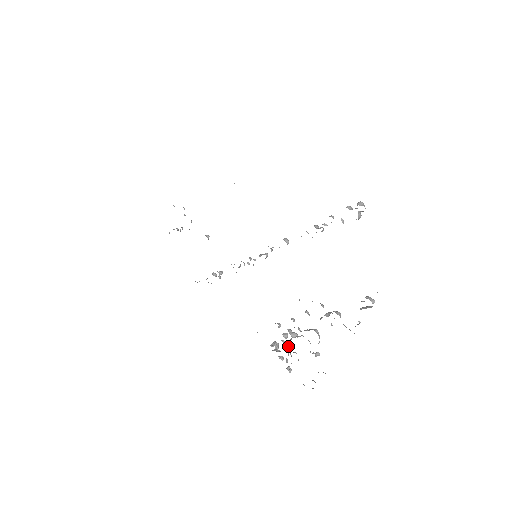
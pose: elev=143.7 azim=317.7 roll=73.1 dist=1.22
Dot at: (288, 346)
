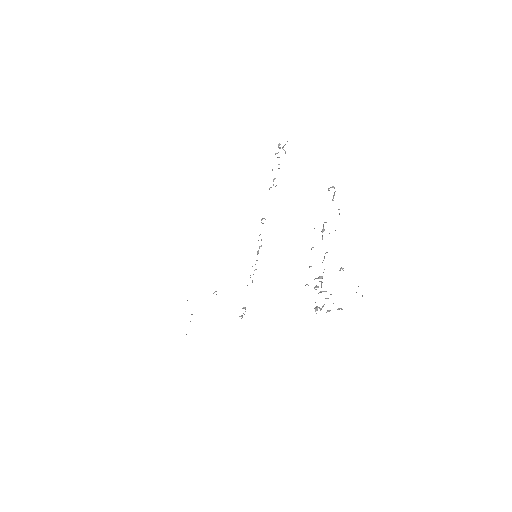
Dot at: (325, 291)
